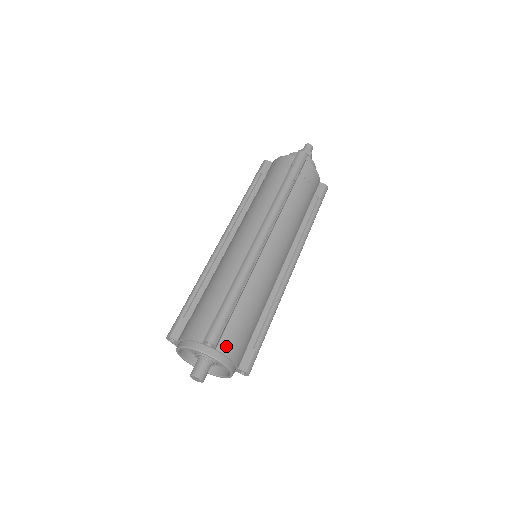
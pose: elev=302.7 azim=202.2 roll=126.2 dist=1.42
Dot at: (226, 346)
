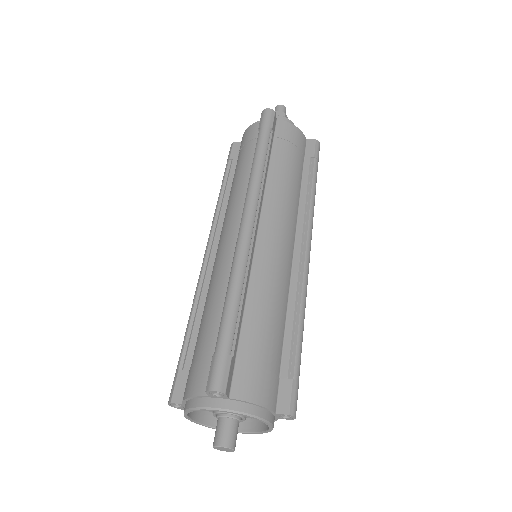
Dot at: (243, 388)
